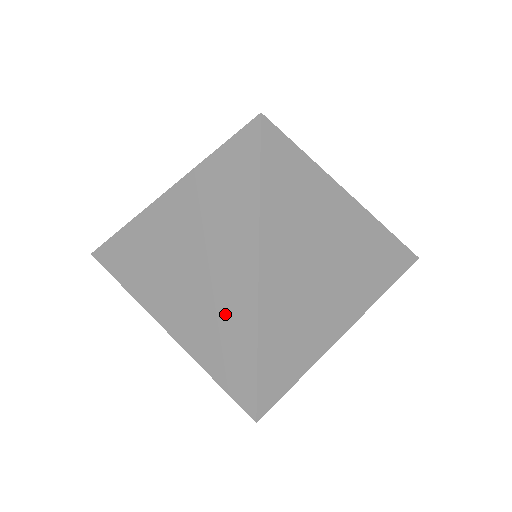
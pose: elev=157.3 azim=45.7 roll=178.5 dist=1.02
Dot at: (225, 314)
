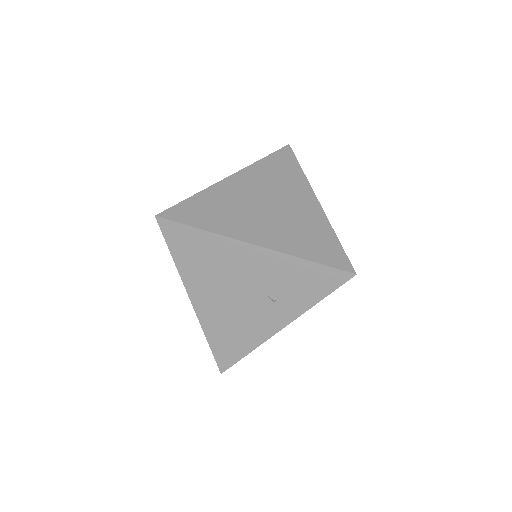
Dot at: occluded
